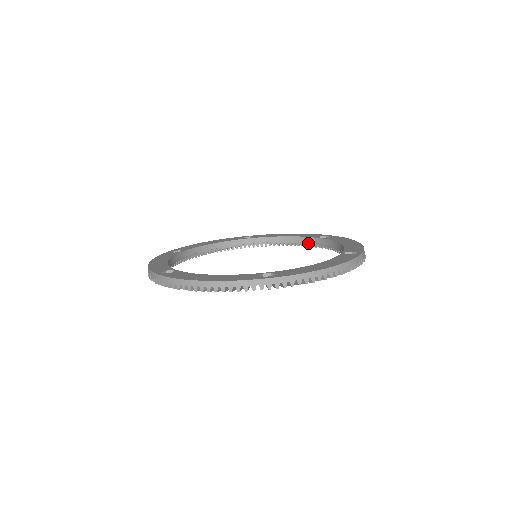
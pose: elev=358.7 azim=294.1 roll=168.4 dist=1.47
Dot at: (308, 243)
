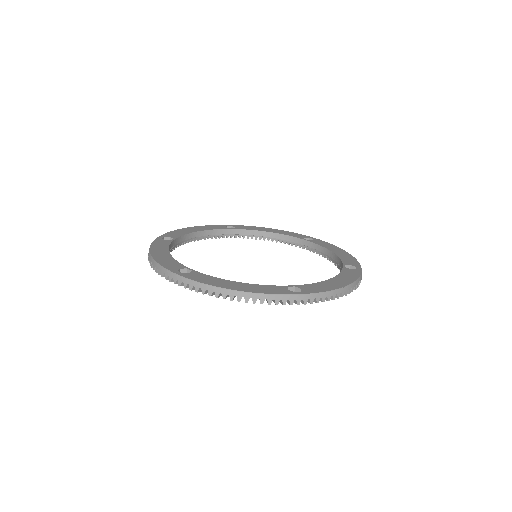
Dot at: (292, 242)
